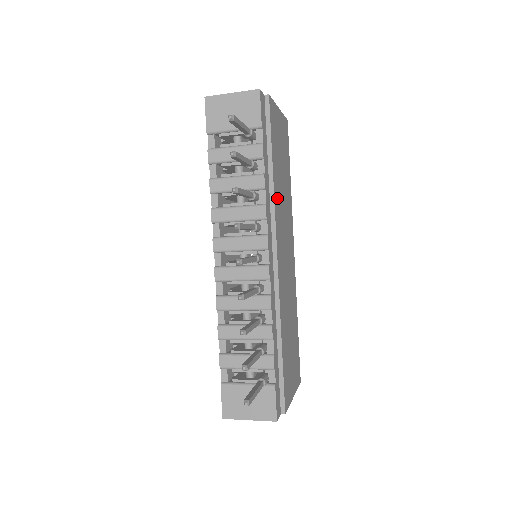
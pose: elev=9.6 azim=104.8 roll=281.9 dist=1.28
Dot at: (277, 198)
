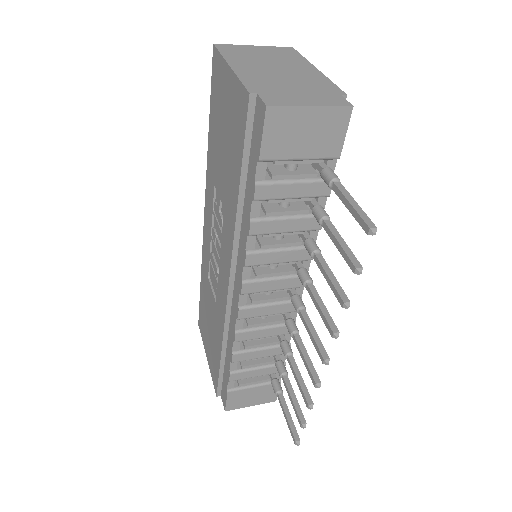
Dot at: occluded
